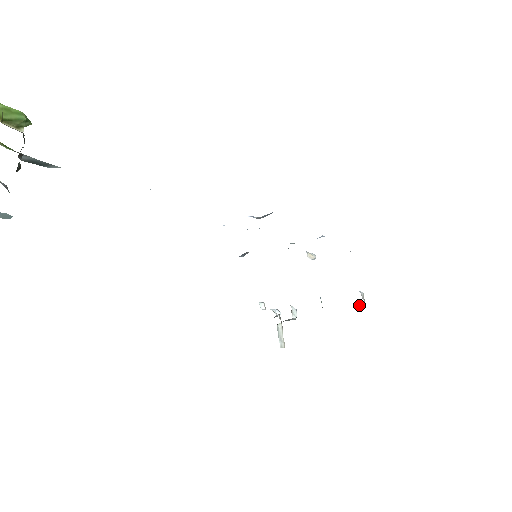
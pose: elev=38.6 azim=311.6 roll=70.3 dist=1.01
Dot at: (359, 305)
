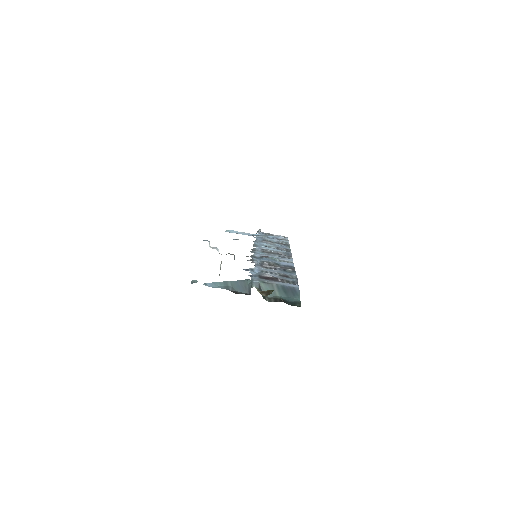
Dot at: occluded
